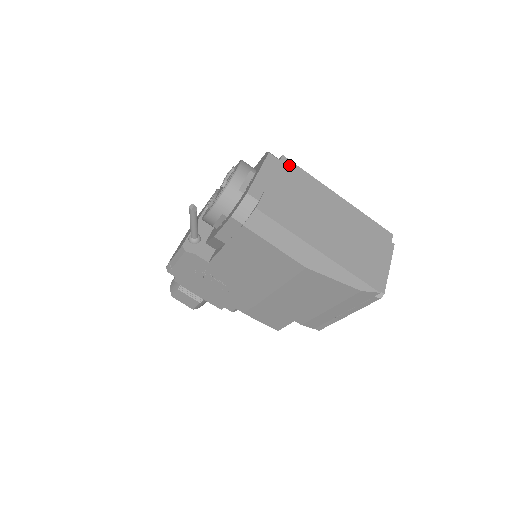
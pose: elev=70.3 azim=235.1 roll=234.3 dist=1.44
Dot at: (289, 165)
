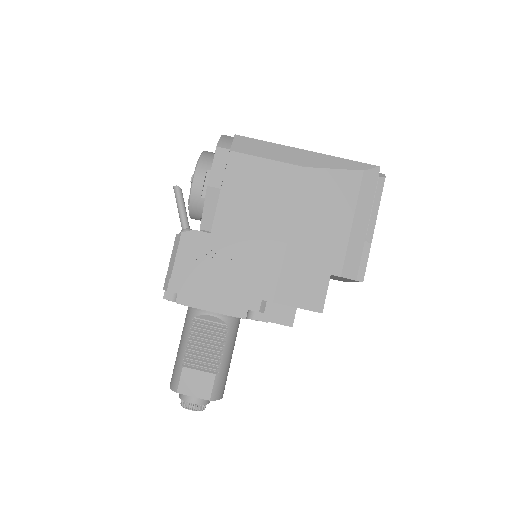
Dot at: occluded
